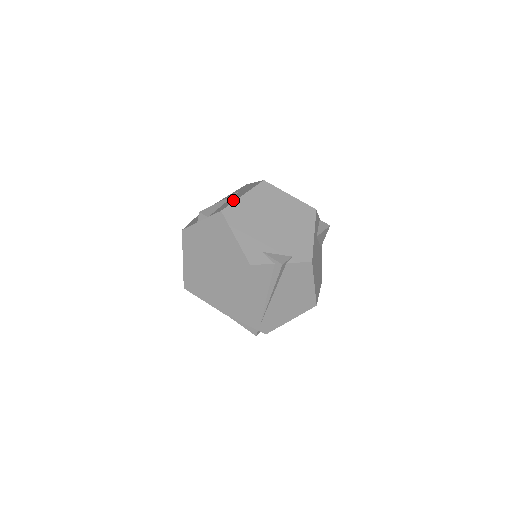
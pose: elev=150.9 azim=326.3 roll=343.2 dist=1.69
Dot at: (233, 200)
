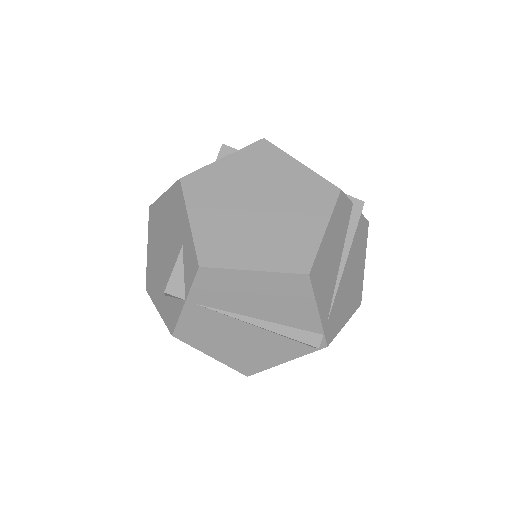
Dot at: occluded
